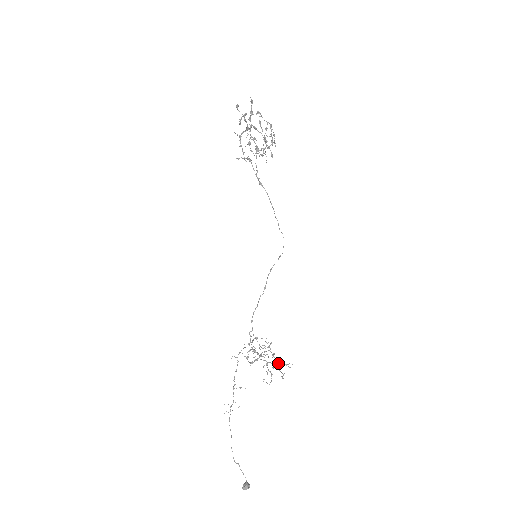
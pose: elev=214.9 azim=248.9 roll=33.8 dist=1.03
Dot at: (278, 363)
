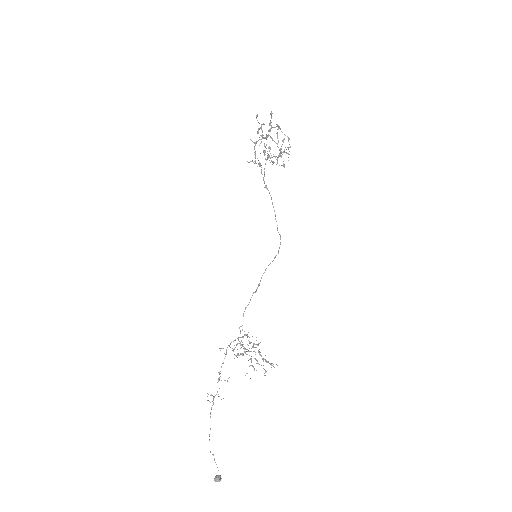
Dot at: (263, 361)
